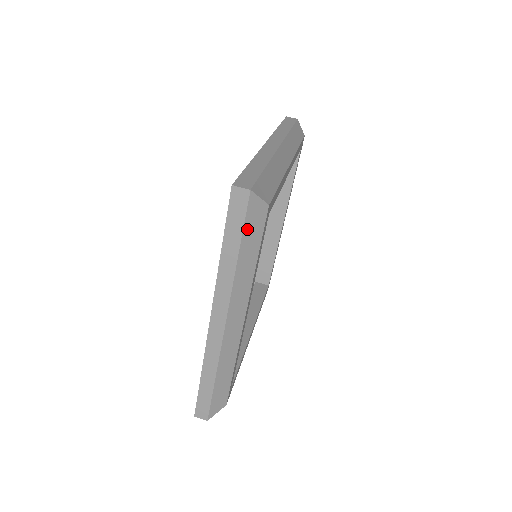
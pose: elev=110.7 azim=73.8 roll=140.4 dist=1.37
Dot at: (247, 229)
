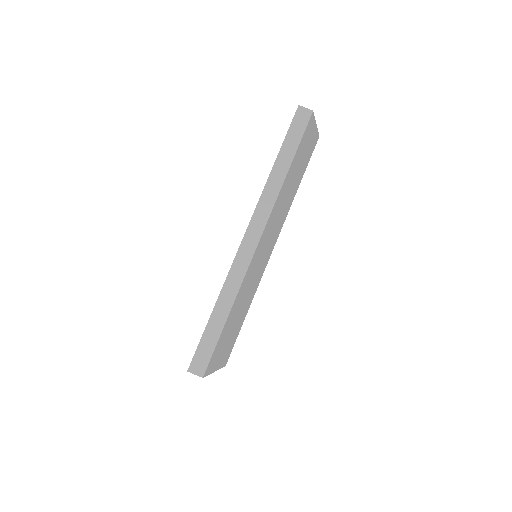
Dot at: occluded
